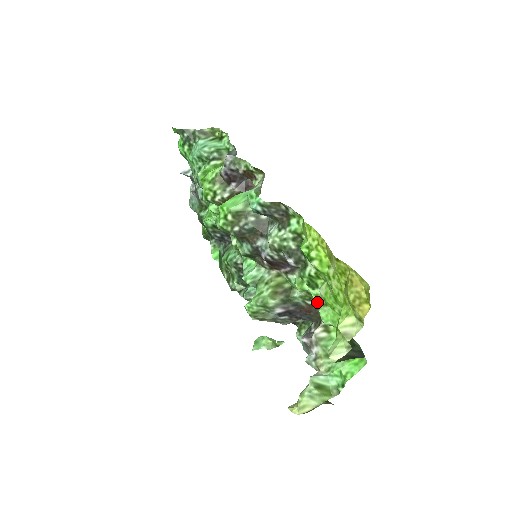
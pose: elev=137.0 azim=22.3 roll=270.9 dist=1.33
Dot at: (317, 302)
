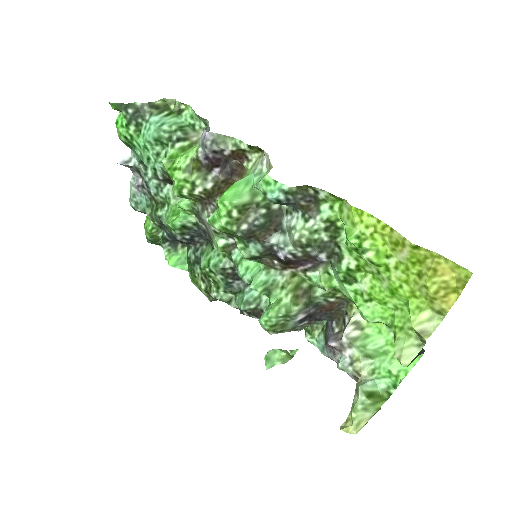
Dot at: (355, 299)
